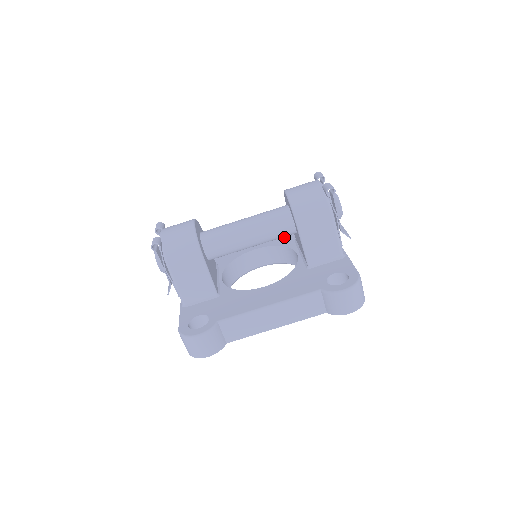
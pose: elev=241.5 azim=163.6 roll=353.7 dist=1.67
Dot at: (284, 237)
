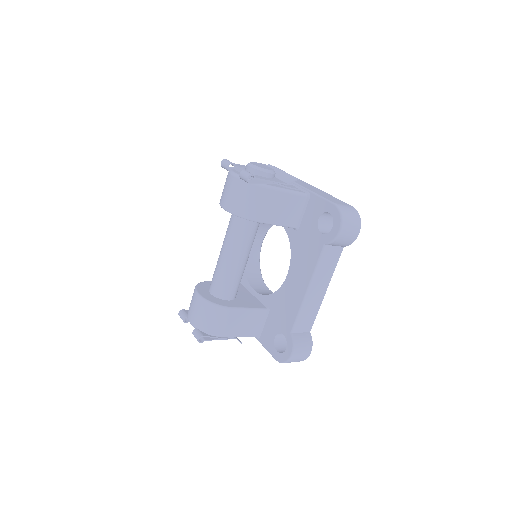
Dot at: occluded
